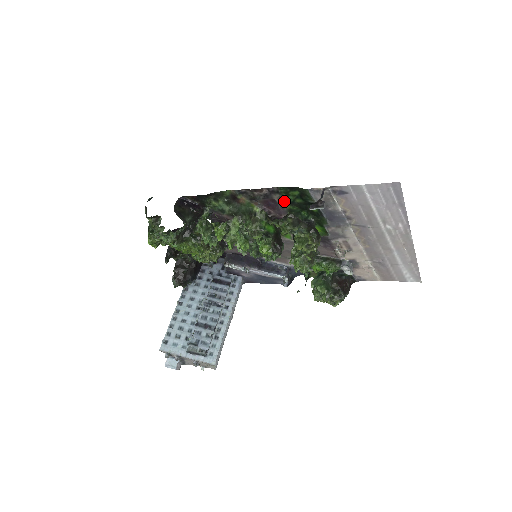
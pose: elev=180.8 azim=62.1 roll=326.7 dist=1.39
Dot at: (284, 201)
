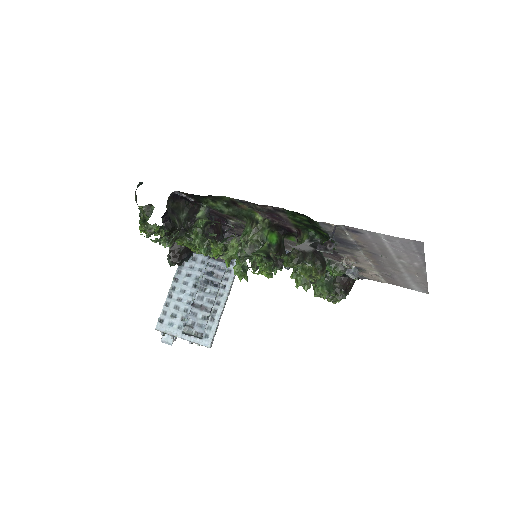
Dot at: (290, 218)
